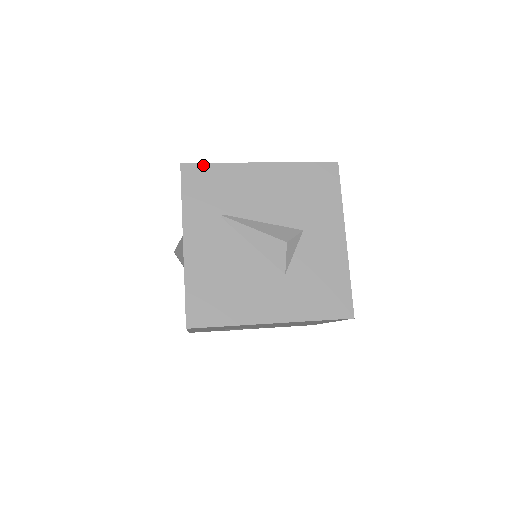
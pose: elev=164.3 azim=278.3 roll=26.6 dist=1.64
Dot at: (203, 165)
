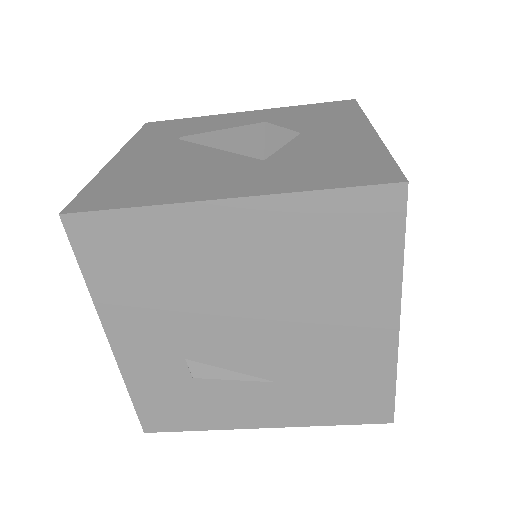
Dot at: (173, 120)
